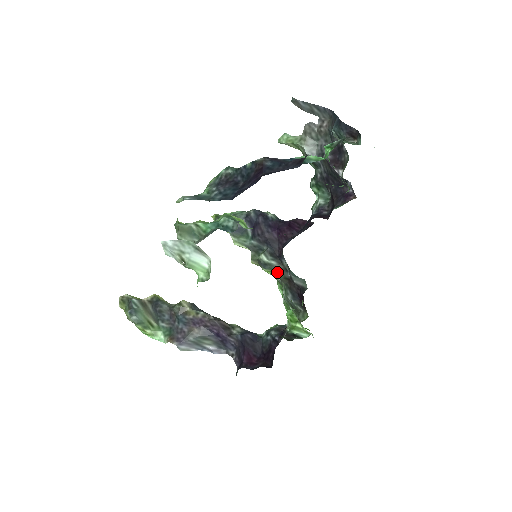
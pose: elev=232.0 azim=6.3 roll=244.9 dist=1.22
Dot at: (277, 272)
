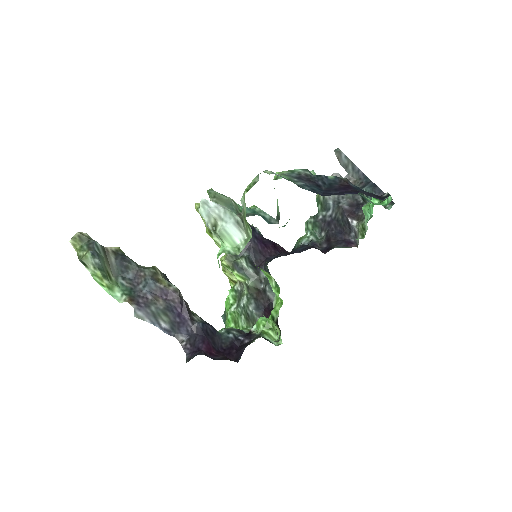
Dot at: (250, 280)
